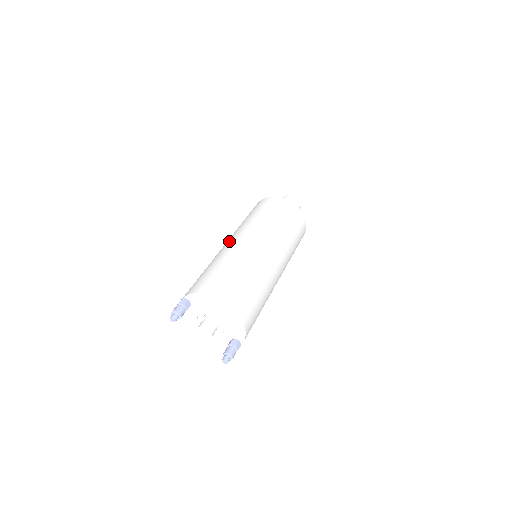
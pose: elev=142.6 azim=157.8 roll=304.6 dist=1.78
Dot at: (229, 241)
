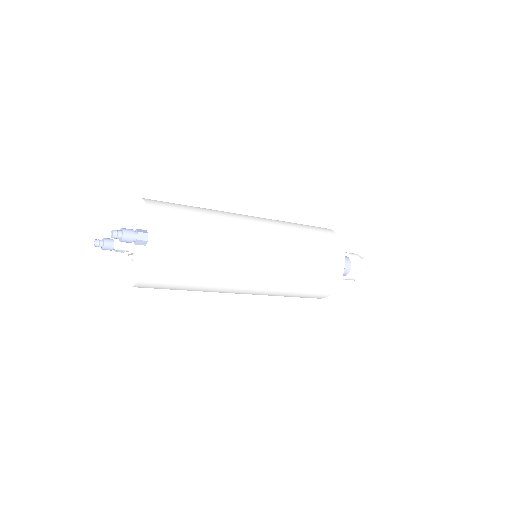
Dot at: occluded
